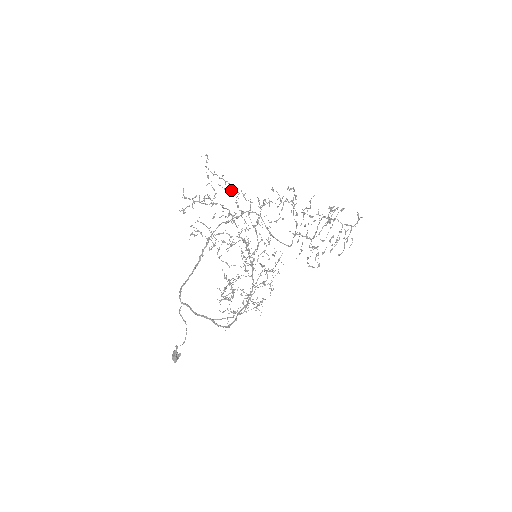
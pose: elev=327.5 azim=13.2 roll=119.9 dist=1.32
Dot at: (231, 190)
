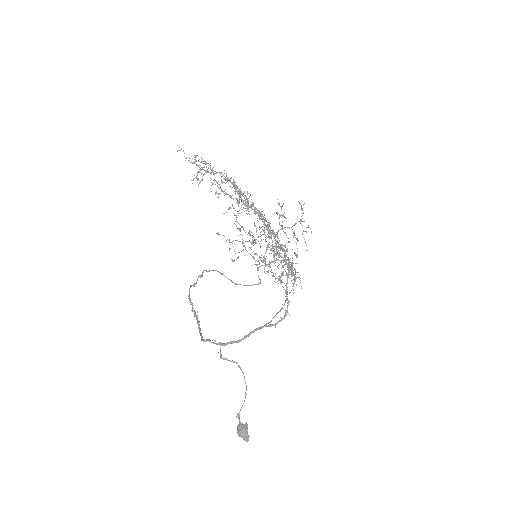
Dot at: occluded
